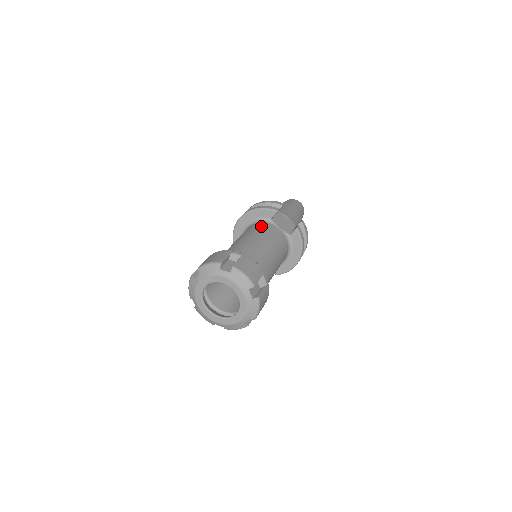
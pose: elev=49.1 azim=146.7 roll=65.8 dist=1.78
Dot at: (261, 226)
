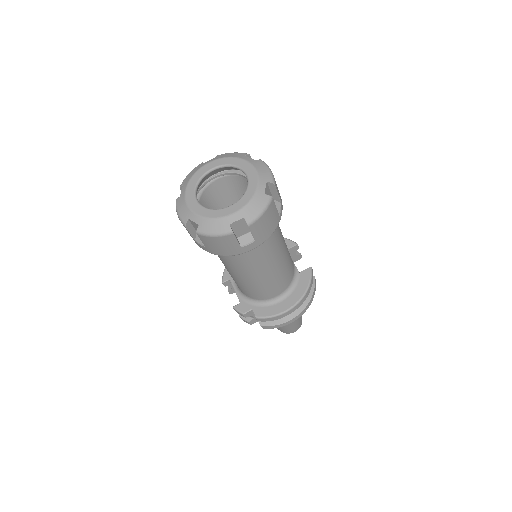
Dot at: occluded
